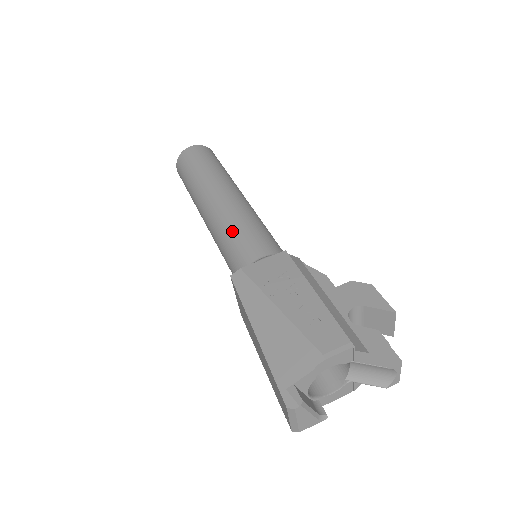
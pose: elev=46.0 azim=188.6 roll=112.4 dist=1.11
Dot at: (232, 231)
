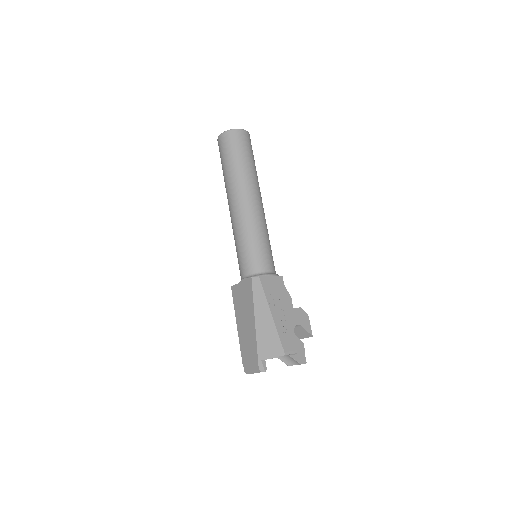
Dot at: (256, 239)
